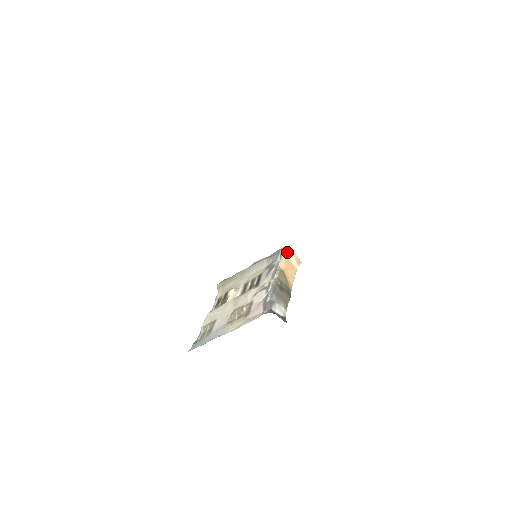
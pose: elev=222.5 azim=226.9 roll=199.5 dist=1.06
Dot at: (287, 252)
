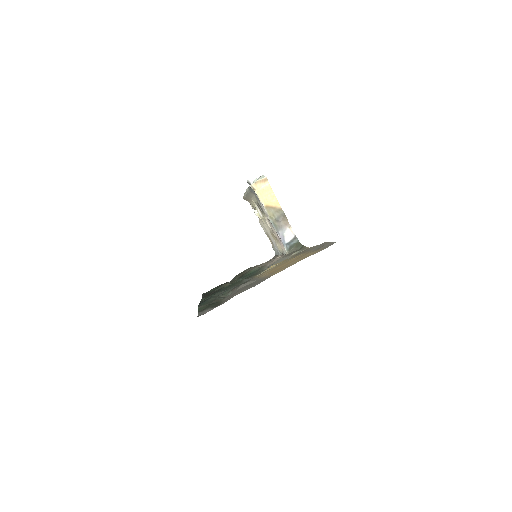
Dot at: (255, 188)
